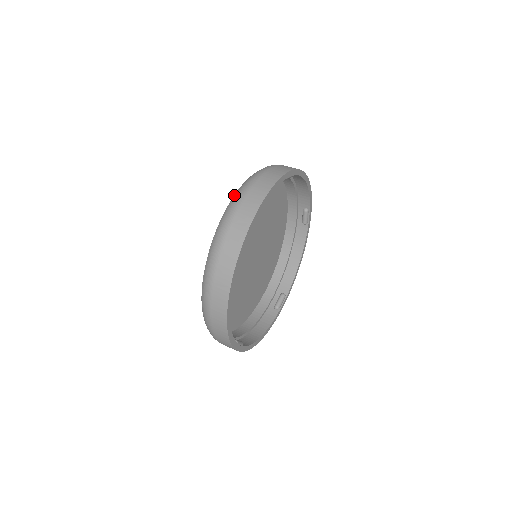
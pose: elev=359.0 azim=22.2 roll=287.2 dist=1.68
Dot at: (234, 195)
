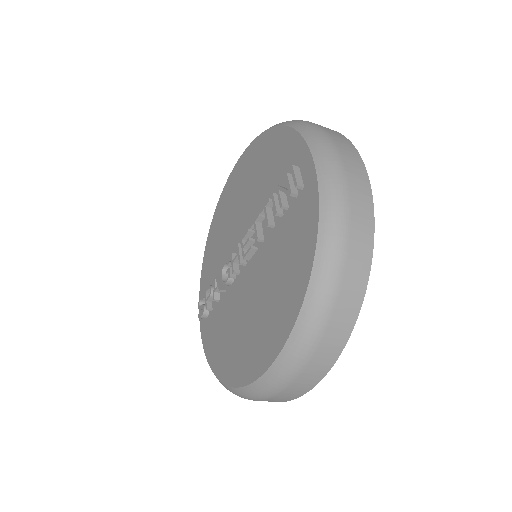
Dot at: (305, 301)
